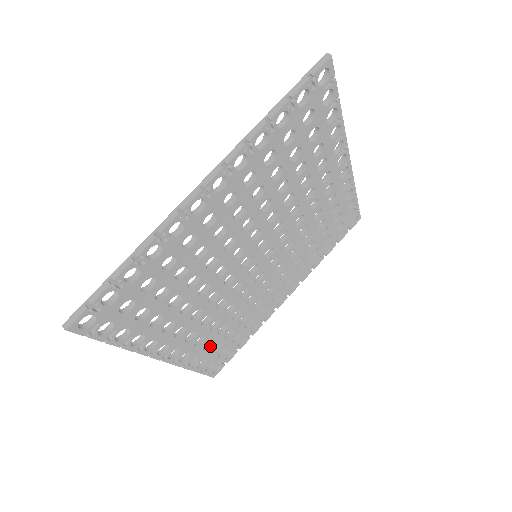
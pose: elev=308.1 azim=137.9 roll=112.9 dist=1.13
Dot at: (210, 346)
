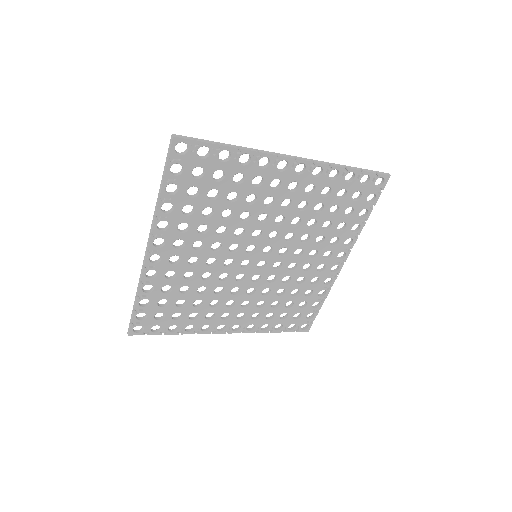
Dot at: (274, 316)
